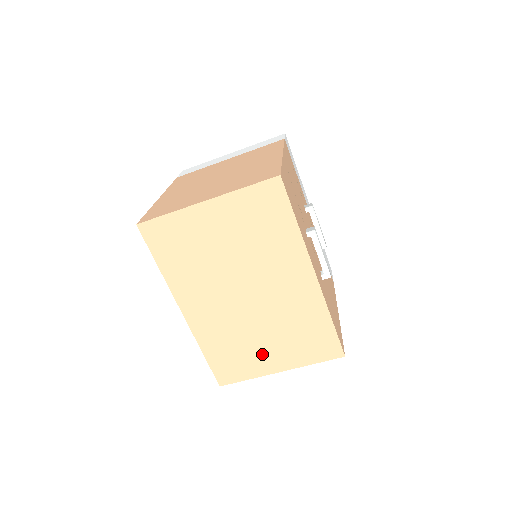
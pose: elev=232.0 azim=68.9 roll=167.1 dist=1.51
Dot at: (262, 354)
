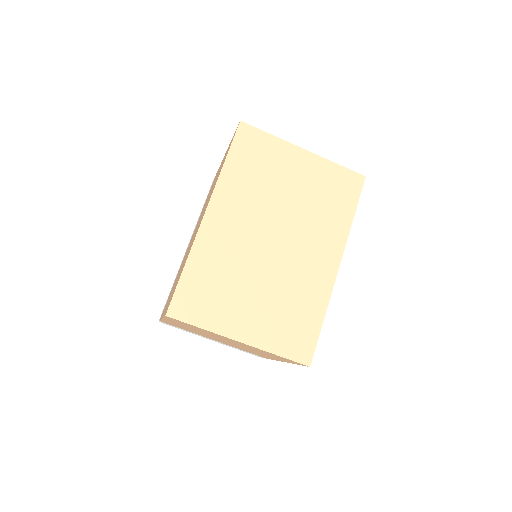
Dot at: (239, 309)
